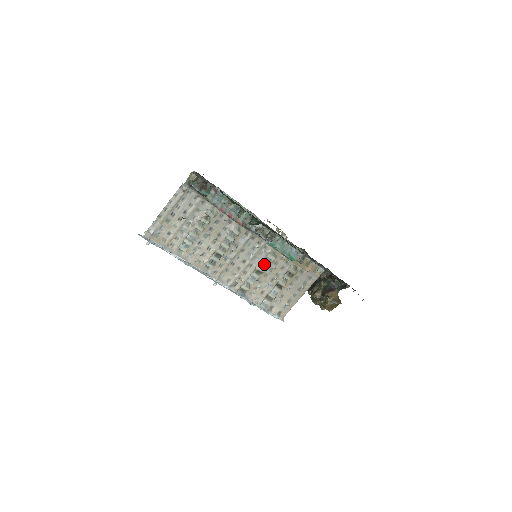
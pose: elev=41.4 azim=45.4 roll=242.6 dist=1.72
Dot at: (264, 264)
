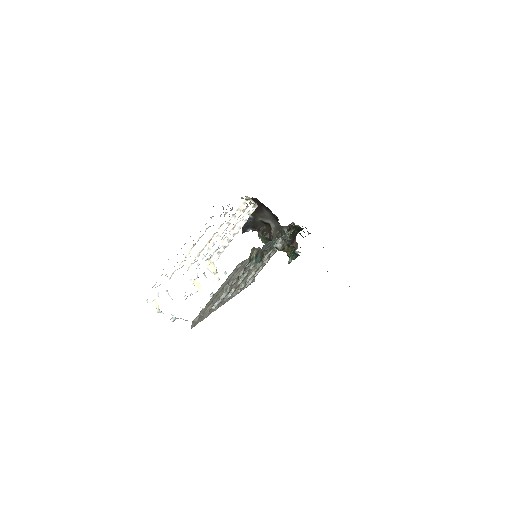
Dot at: occluded
